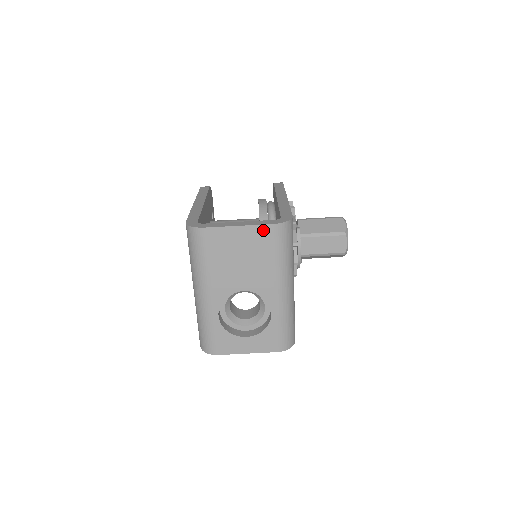
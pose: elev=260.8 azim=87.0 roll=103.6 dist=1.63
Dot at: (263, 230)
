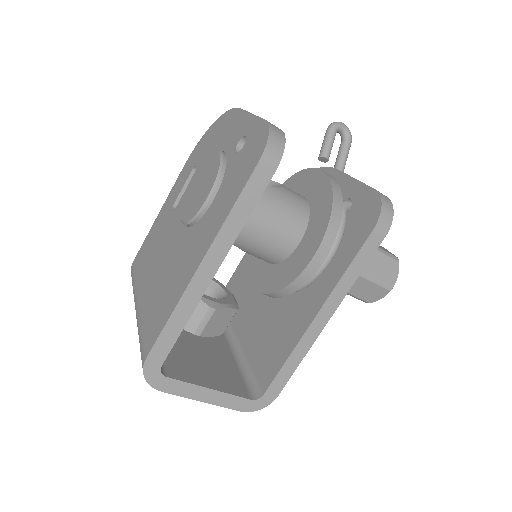
Dot at: occluded
